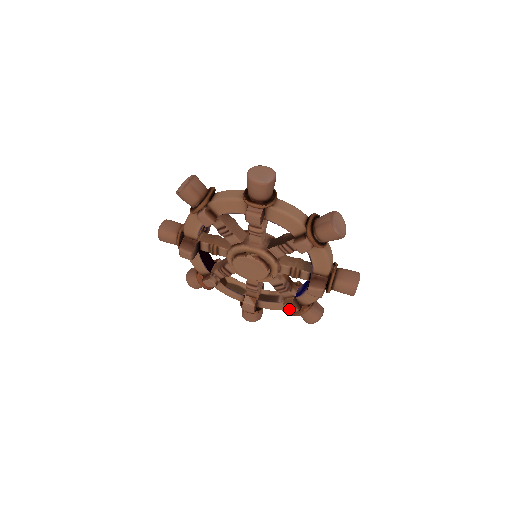
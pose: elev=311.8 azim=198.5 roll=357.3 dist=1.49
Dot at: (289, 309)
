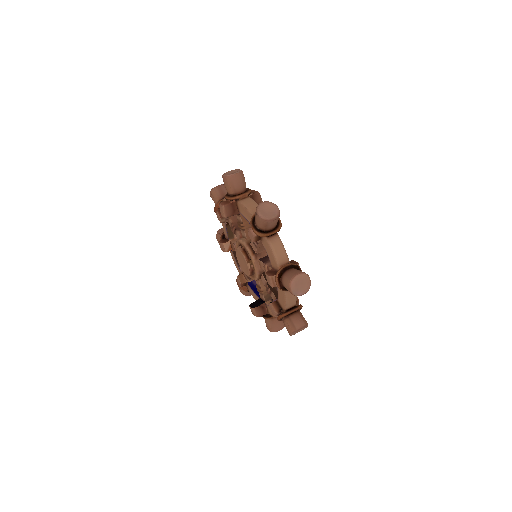
Dot at: (238, 281)
